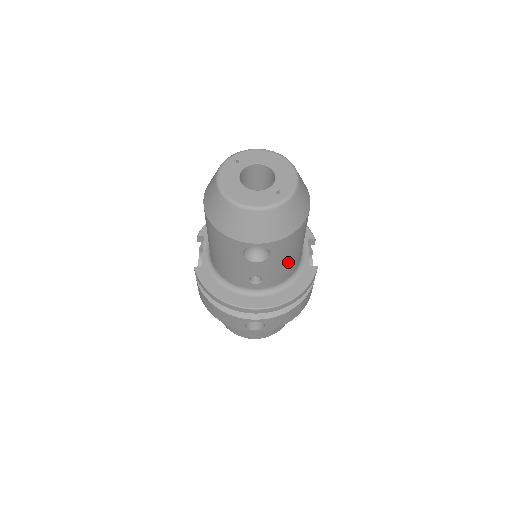
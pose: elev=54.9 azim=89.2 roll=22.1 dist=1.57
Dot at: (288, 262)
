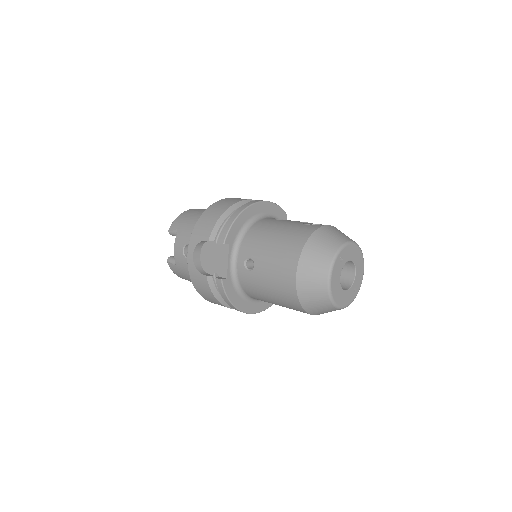
Dot at: occluded
